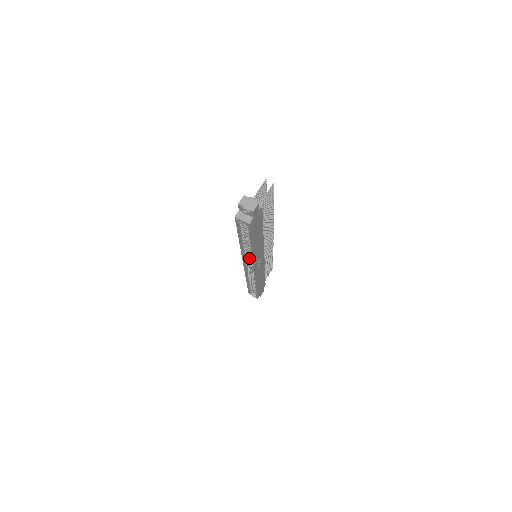
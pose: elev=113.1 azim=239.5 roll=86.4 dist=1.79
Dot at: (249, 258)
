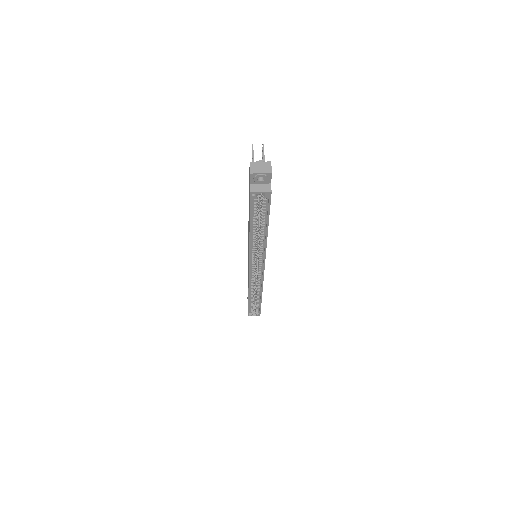
Dot at: (255, 258)
